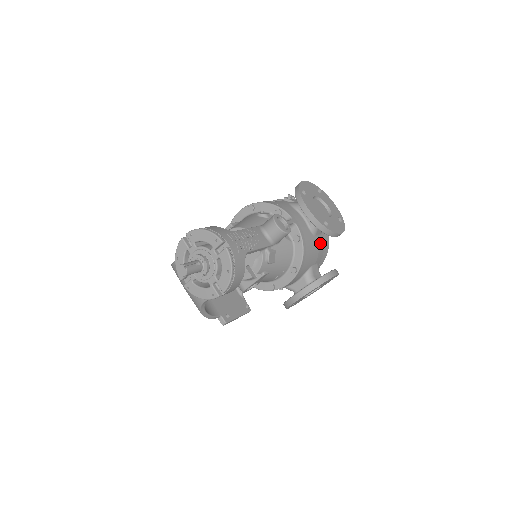
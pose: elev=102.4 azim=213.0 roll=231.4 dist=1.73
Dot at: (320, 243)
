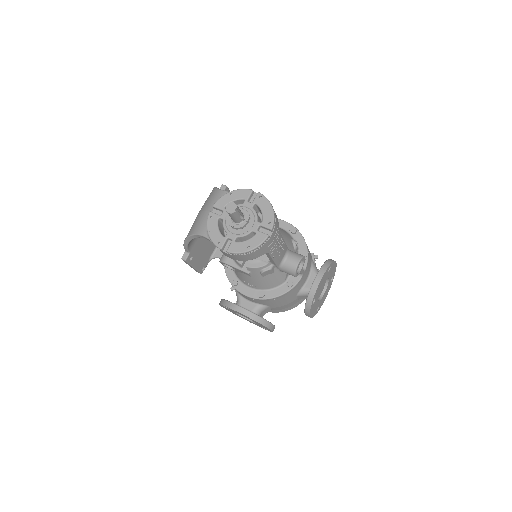
Dot at: (291, 303)
